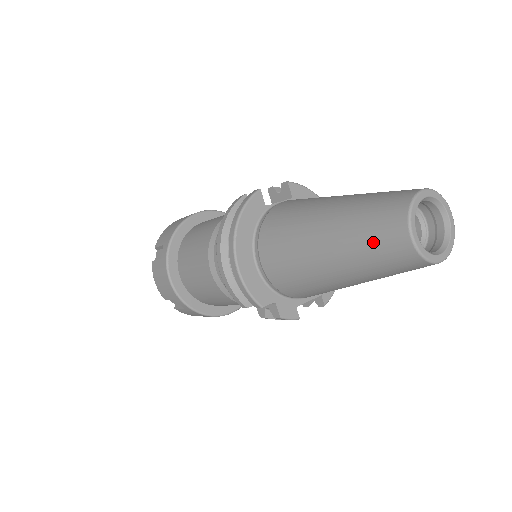
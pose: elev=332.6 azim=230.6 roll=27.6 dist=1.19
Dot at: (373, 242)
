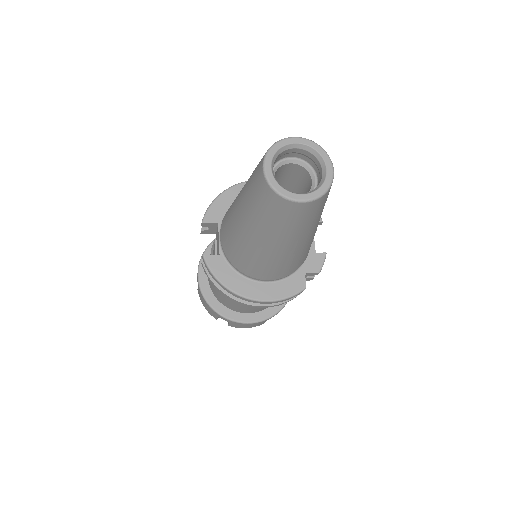
Dot at: (293, 223)
